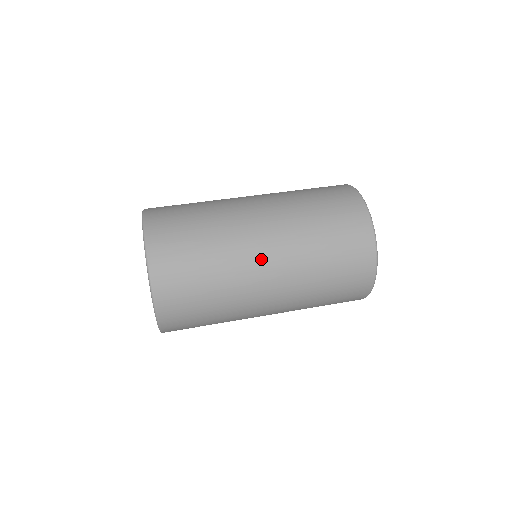
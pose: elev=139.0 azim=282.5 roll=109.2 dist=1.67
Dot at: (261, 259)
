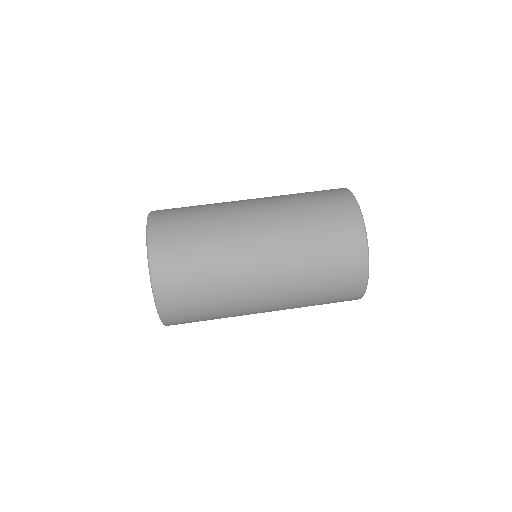
Dot at: (259, 305)
